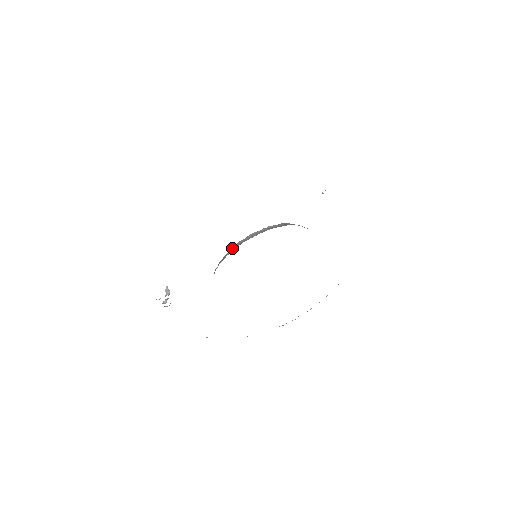
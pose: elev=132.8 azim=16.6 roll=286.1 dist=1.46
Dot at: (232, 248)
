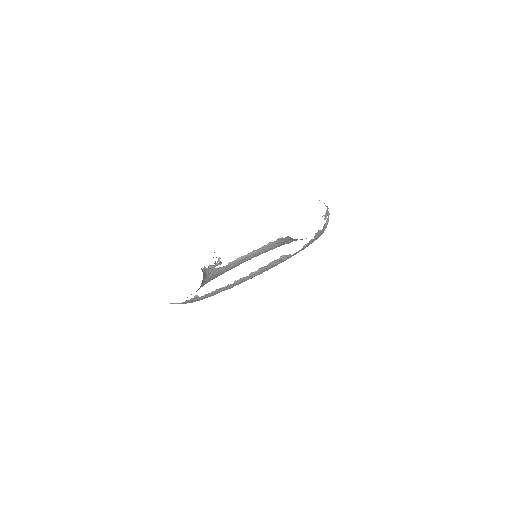
Dot at: (266, 245)
